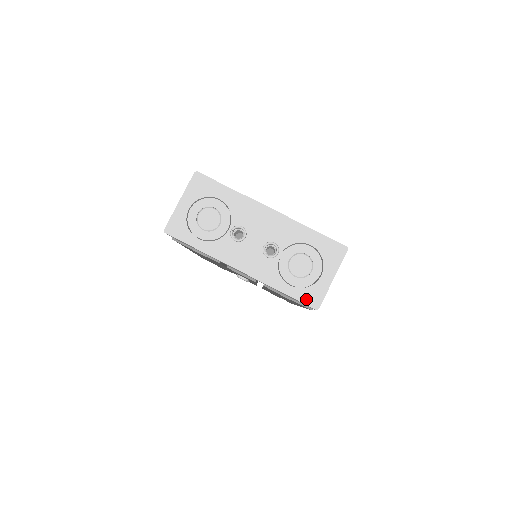
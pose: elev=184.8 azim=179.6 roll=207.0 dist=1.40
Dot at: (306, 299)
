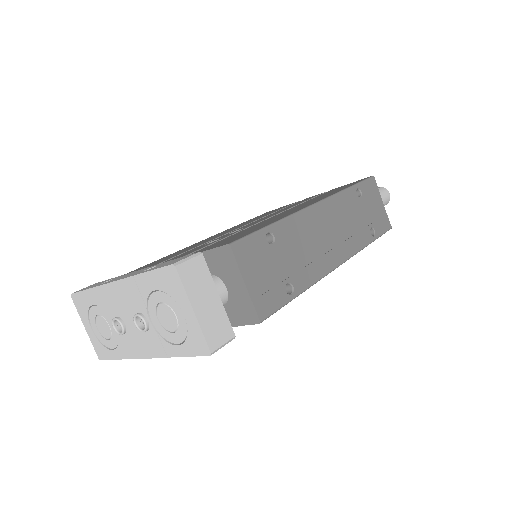
Dot at: (196, 350)
